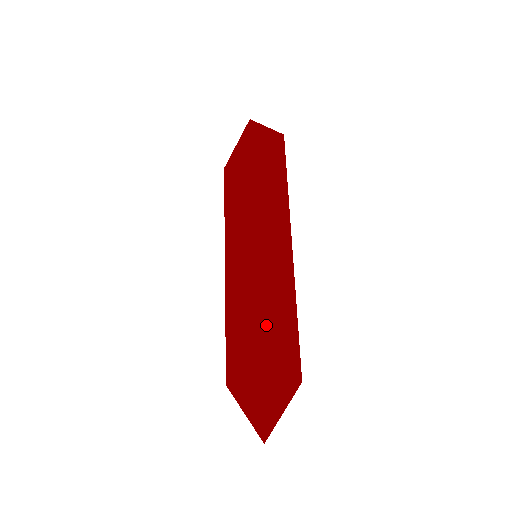
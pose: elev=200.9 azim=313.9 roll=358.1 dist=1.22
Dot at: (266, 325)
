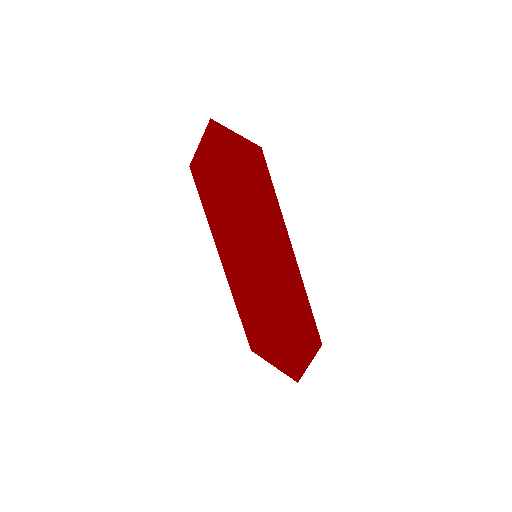
Dot at: (281, 309)
